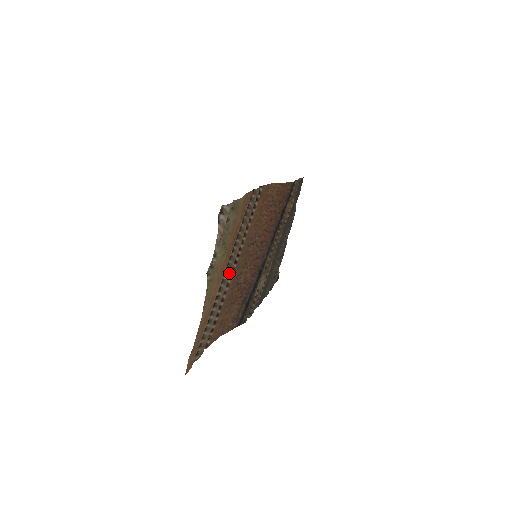
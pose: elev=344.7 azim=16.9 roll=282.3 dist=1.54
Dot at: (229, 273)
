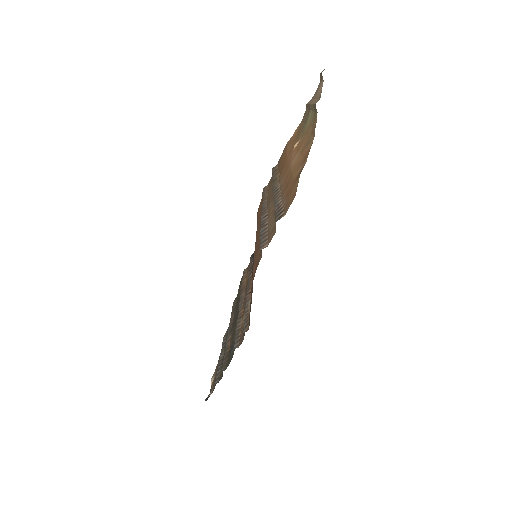
Dot at: (269, 205)
